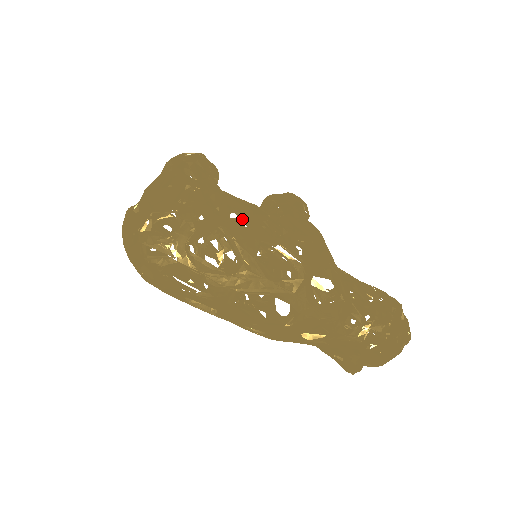
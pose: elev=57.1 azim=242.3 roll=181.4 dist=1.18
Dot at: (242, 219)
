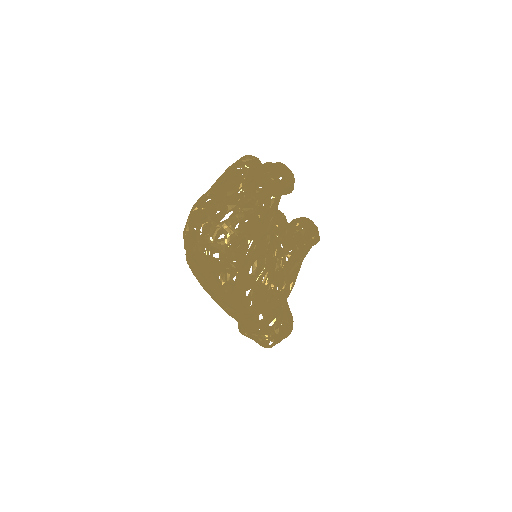
Dot at: (258, 265)
